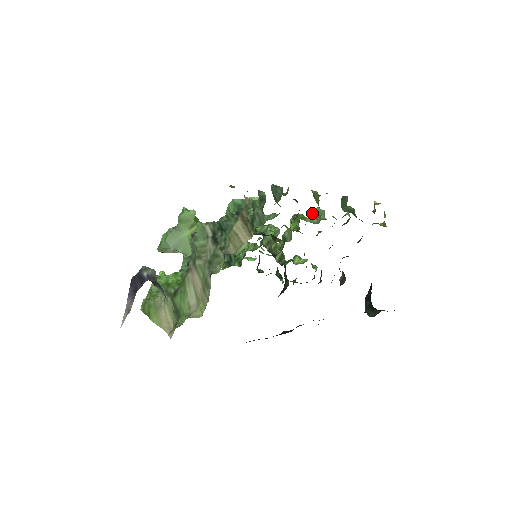
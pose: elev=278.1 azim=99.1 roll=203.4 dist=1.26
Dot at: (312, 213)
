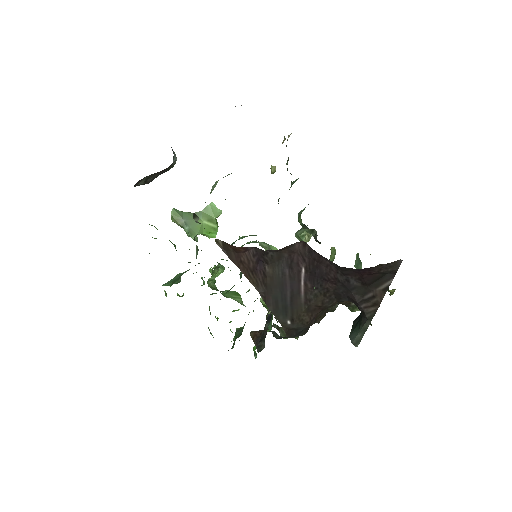
Dot at: occluded
